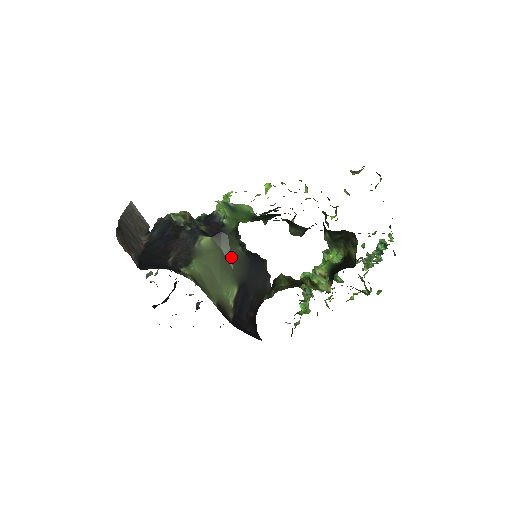
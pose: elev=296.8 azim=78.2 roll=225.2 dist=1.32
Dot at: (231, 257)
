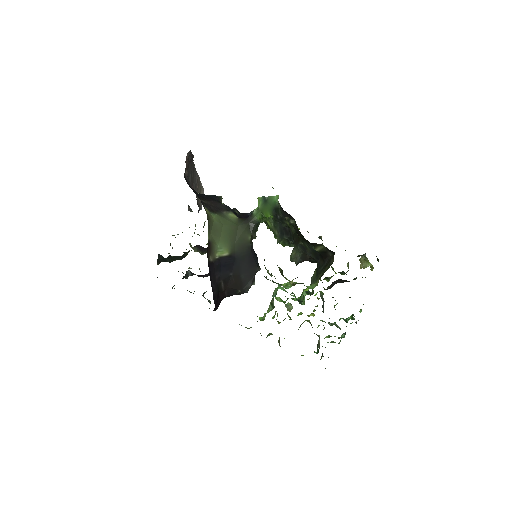
Dot at: (240, 235)
